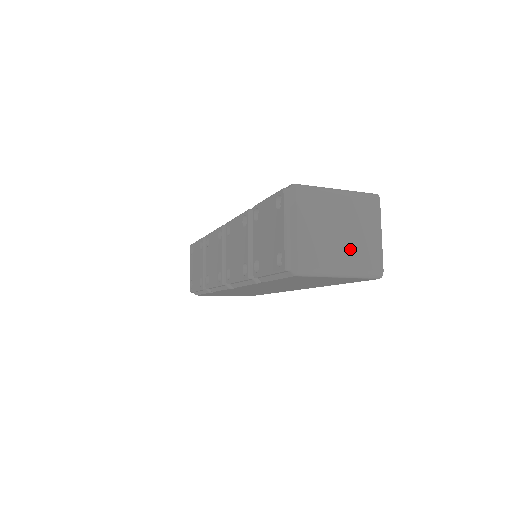
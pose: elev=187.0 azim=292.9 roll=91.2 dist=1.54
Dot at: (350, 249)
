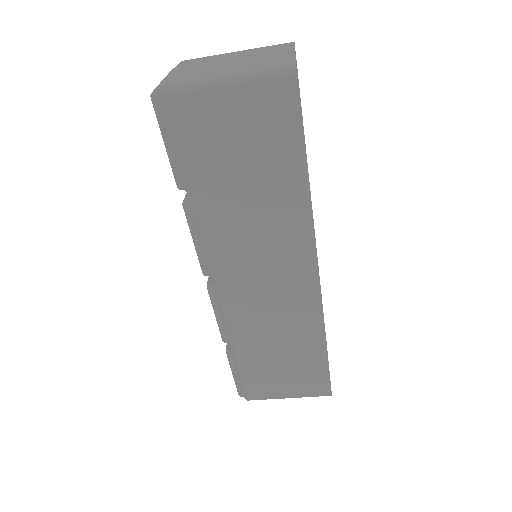
Dot at: (243, 64)
